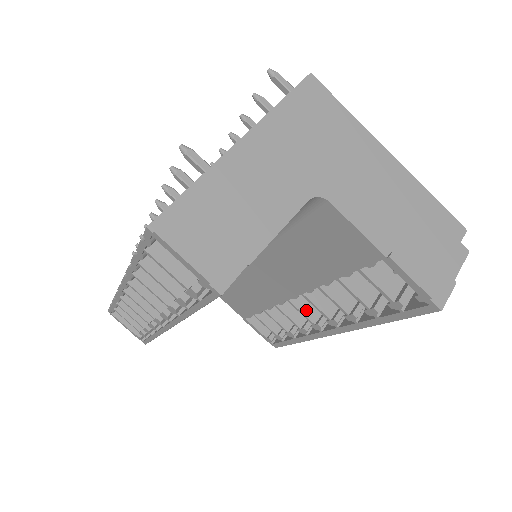
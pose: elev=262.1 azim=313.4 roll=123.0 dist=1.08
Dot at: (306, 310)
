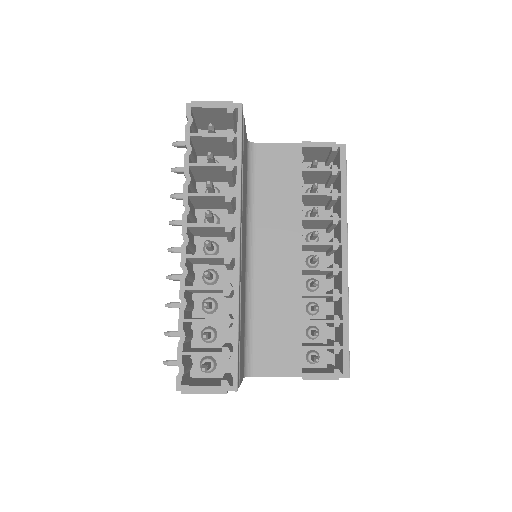
Dot at: (319, 268)
